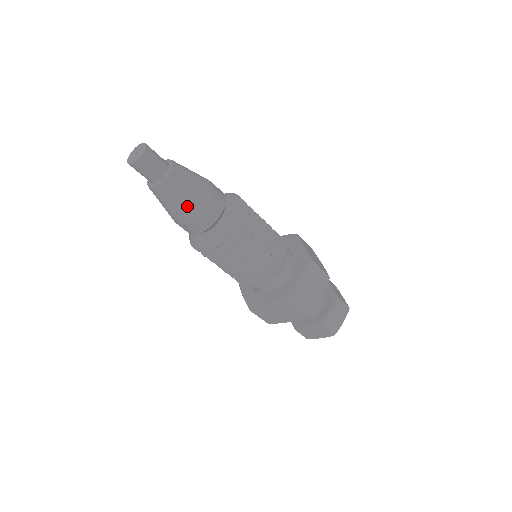
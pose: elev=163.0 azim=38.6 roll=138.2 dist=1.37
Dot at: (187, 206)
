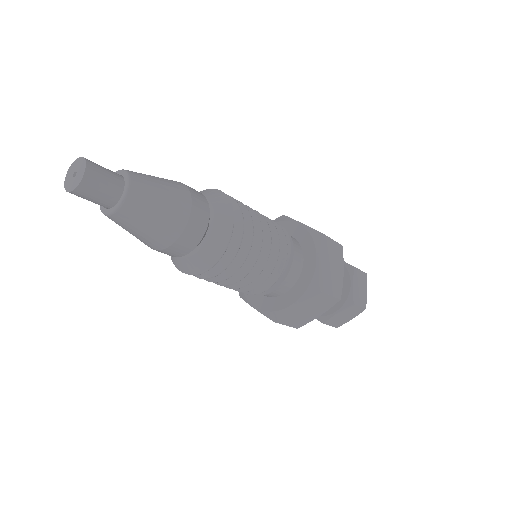
Dot at: (167, 219)
